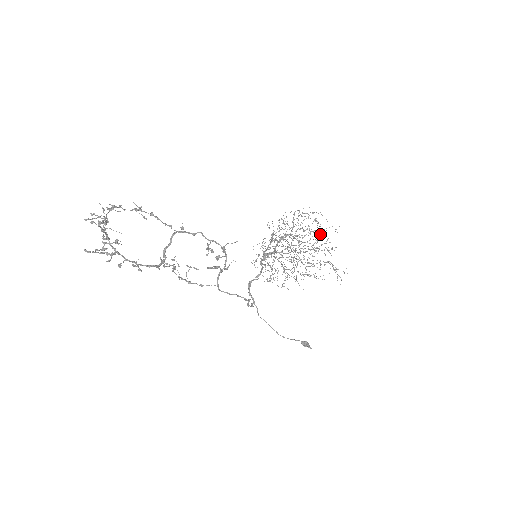
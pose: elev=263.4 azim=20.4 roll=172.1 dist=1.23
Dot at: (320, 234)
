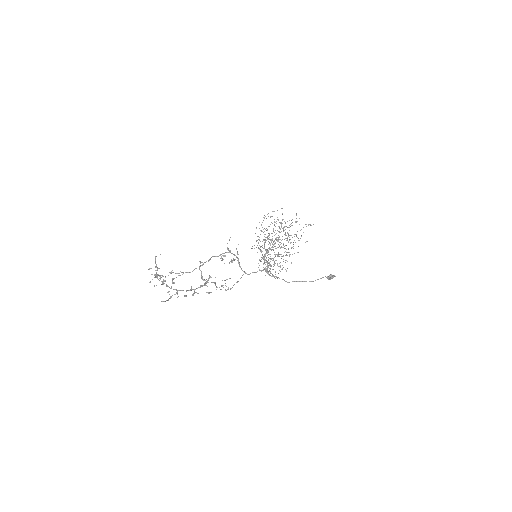
Dot at: occluded
